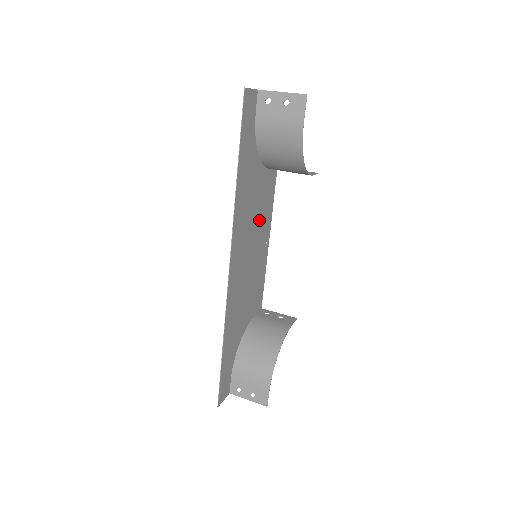
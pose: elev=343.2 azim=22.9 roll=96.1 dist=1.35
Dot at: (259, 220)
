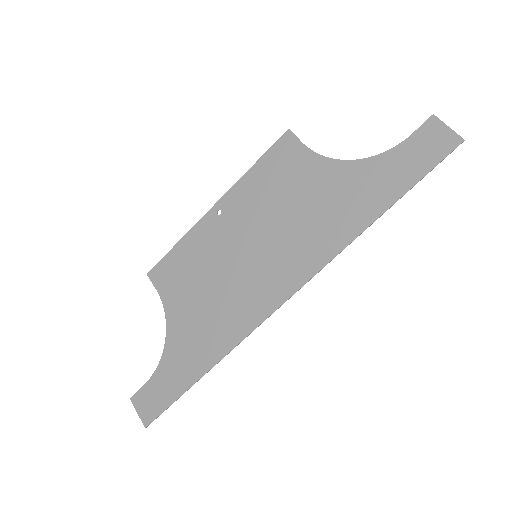
Dot at: (268, 208)
